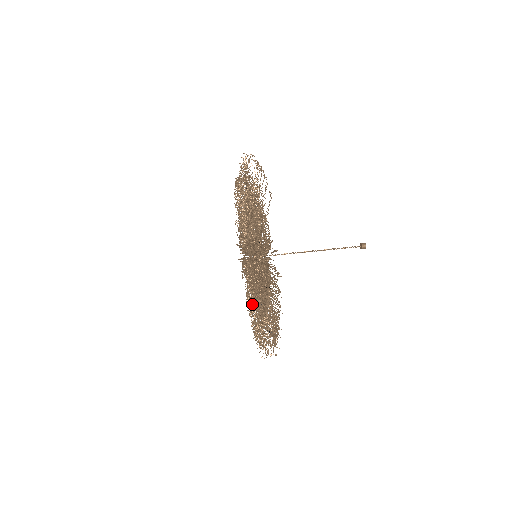
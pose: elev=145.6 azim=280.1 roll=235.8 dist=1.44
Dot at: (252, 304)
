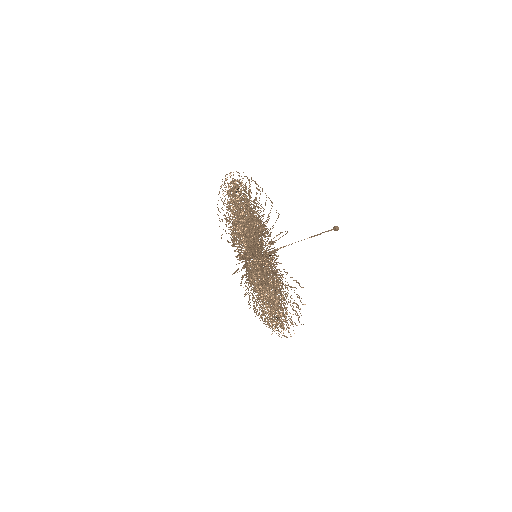
Dot at: (260, 299)
